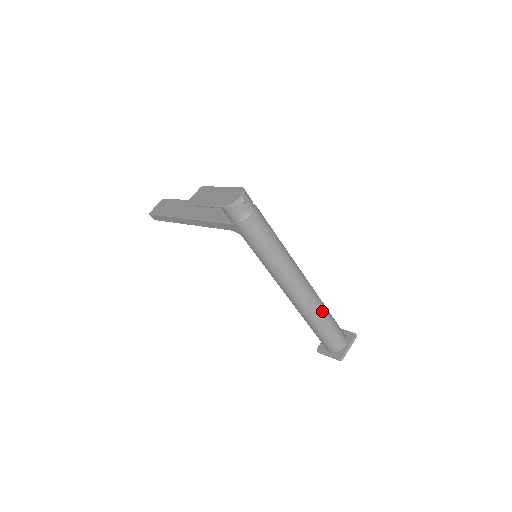
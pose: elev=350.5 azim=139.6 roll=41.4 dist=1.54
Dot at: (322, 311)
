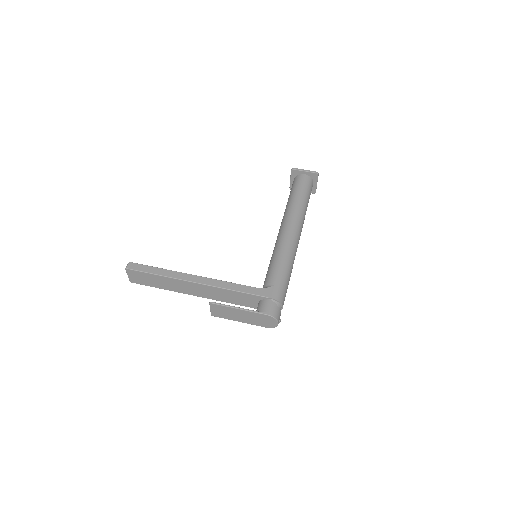
Dot at: occluded
